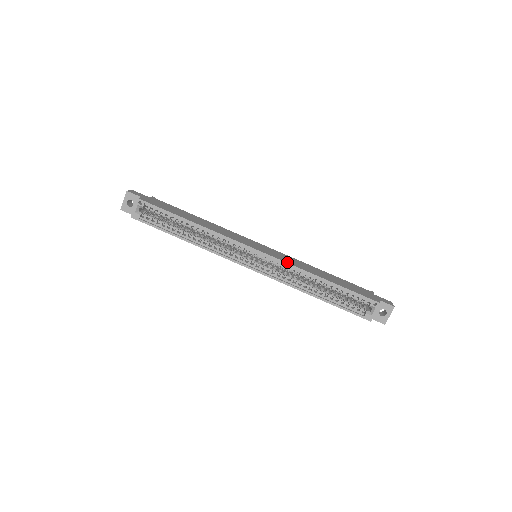
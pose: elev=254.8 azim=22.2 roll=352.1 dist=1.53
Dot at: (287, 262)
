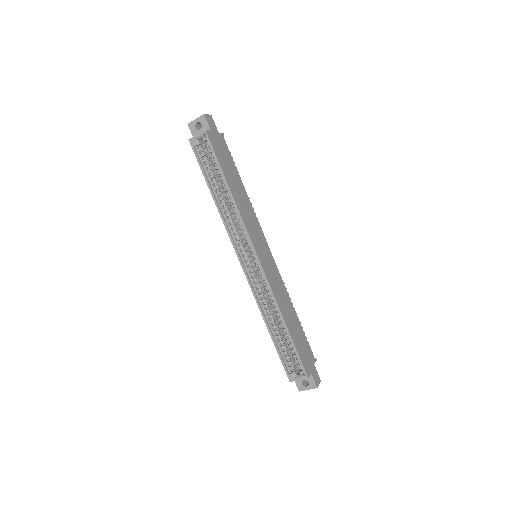
Dot at: (271, 286)
